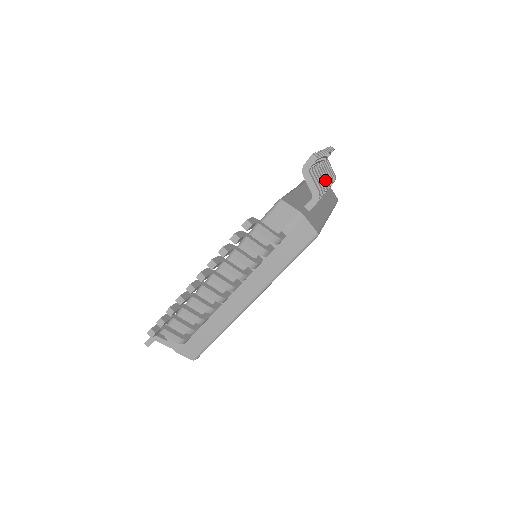
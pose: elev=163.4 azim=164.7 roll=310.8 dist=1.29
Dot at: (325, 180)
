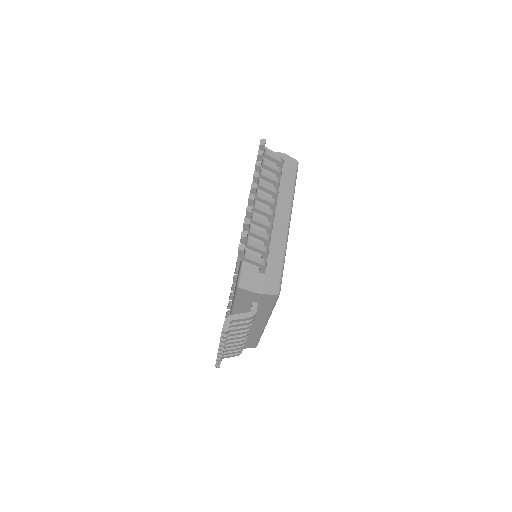
Dot at: occluded
